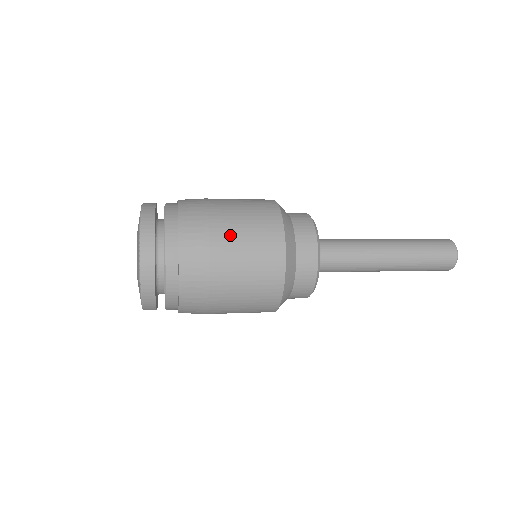
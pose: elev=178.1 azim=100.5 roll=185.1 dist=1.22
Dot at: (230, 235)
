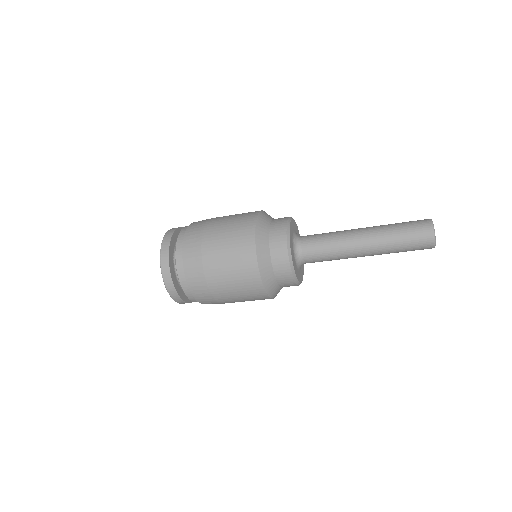
Dot at: (216, 256)
